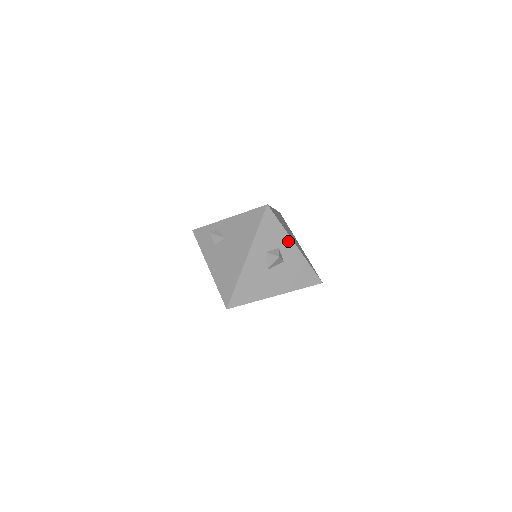
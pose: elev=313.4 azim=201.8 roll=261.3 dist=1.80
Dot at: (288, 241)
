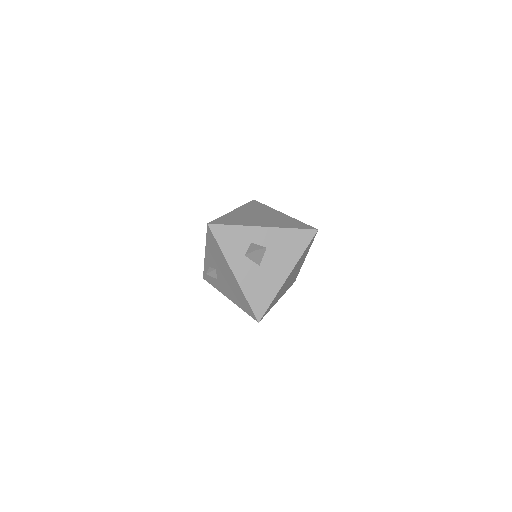
Dot at: (253, 231)
